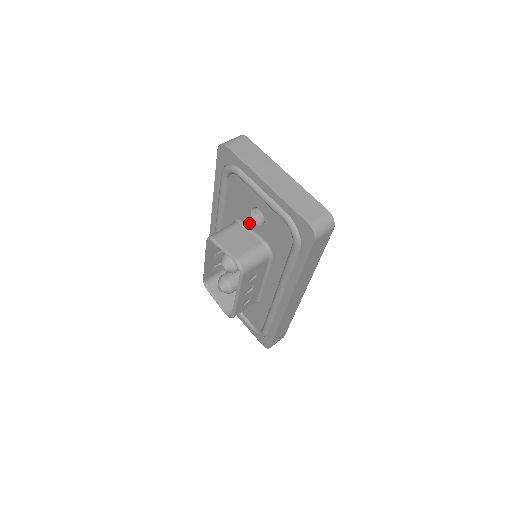
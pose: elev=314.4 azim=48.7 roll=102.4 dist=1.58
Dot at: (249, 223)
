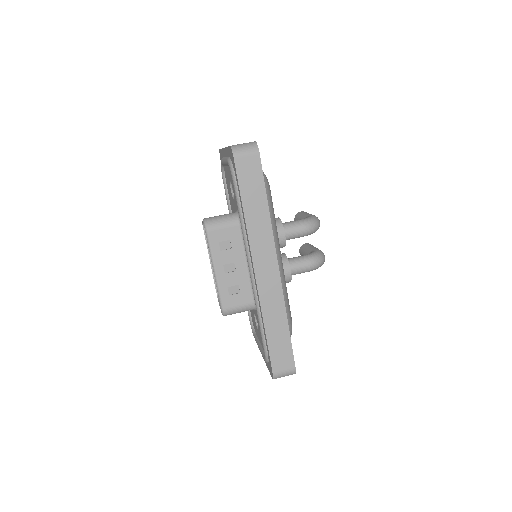
Dot at: (234, 206)
